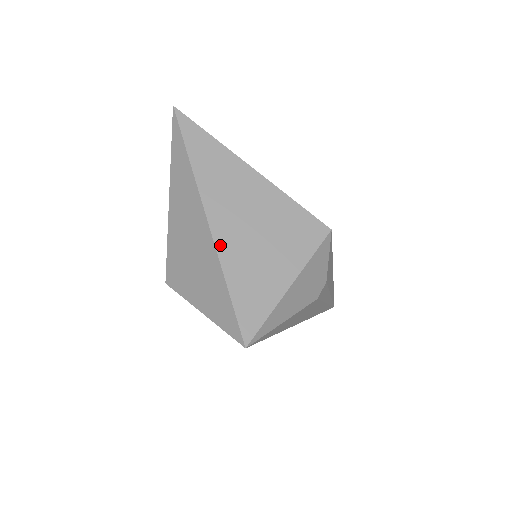
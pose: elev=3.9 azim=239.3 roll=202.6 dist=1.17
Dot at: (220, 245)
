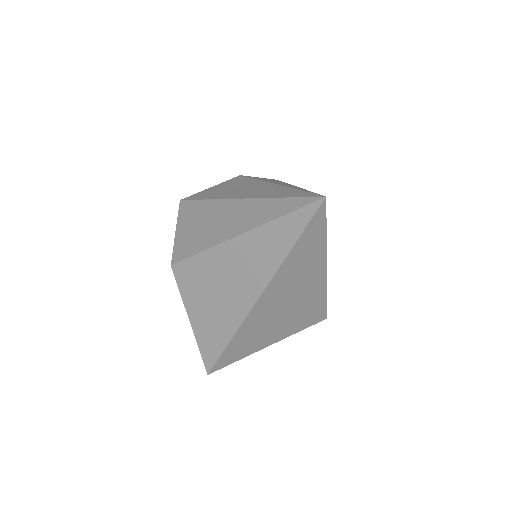
Dot at: (249, 318)
